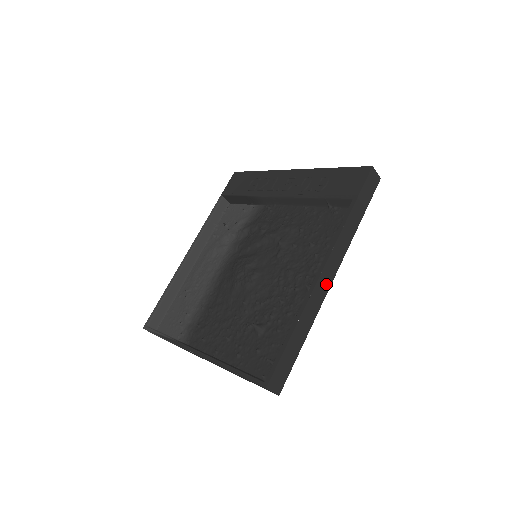
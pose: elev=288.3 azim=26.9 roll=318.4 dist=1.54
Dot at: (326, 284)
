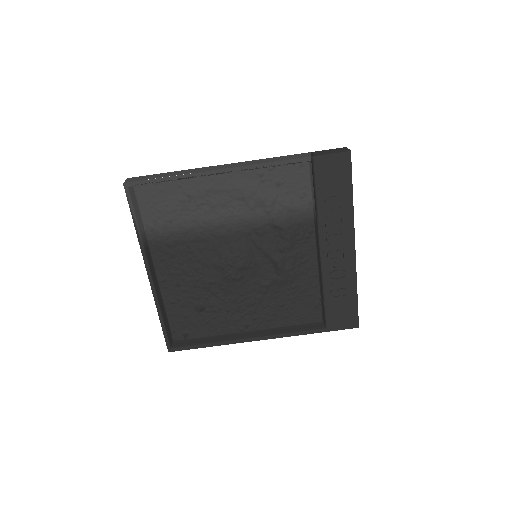
Dot at: occluded
